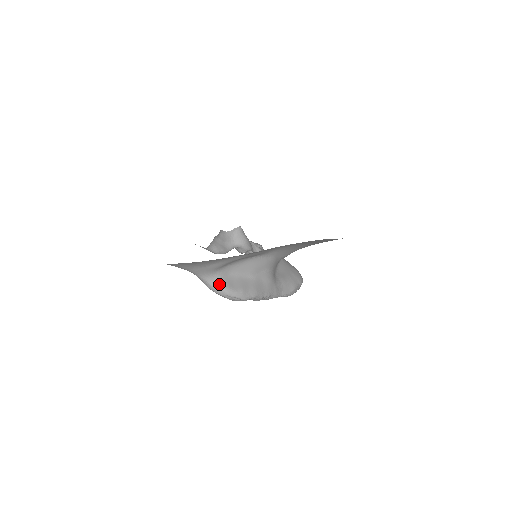
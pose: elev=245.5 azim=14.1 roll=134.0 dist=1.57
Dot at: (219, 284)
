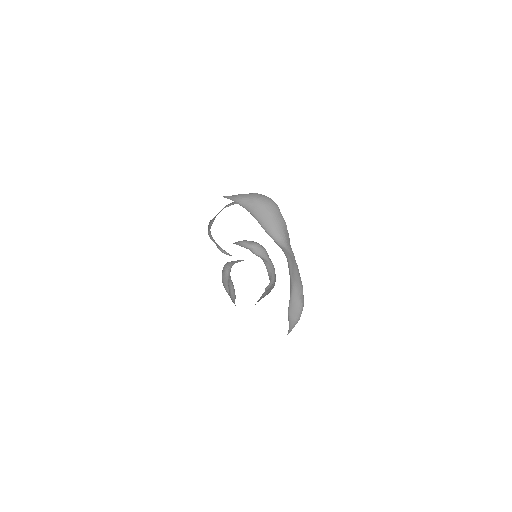
Dot at: (292, 327)
